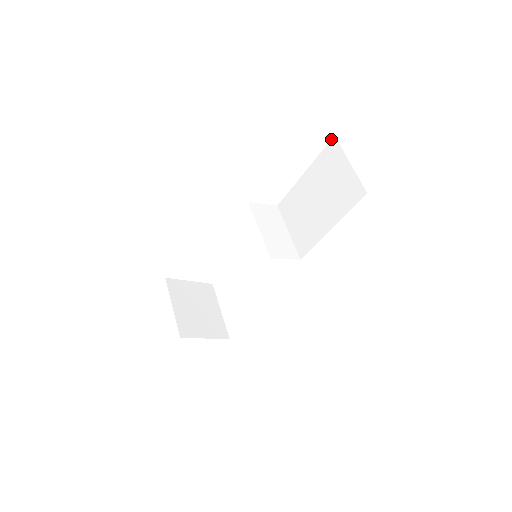
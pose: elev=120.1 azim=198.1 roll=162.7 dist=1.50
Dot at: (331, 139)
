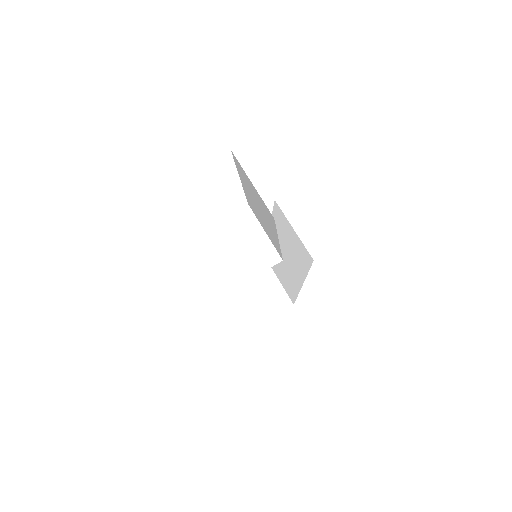
Dot at: occluded
